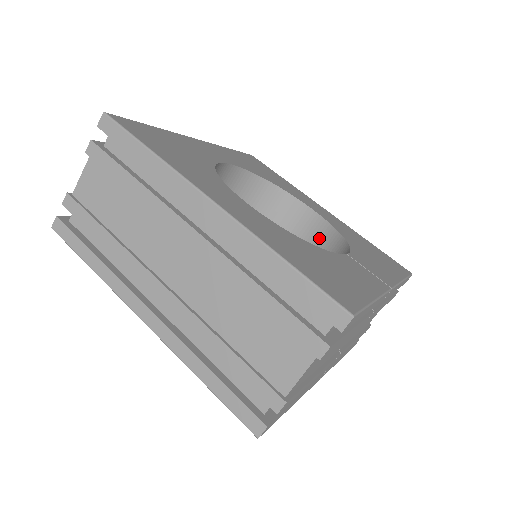
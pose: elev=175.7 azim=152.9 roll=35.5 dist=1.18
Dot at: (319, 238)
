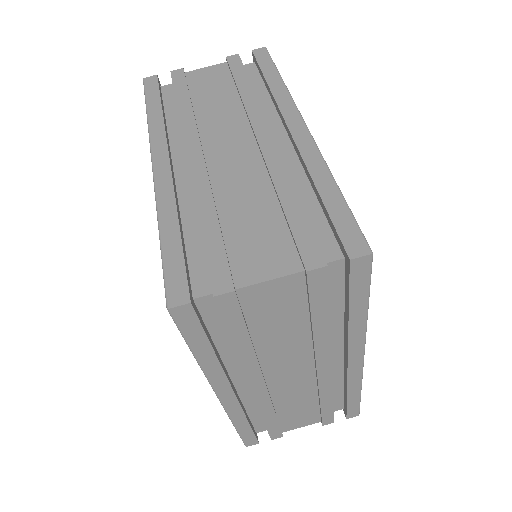
Dot at: occluded
